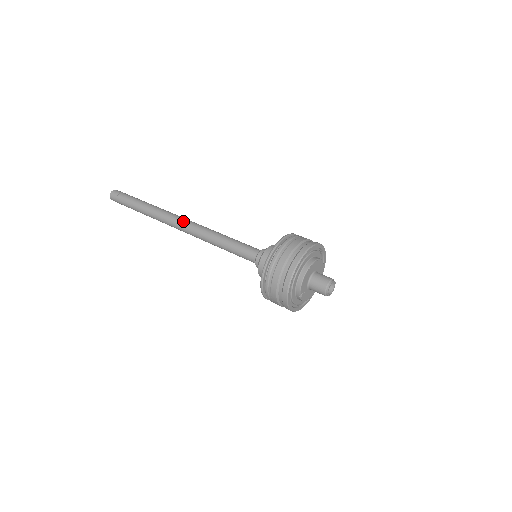
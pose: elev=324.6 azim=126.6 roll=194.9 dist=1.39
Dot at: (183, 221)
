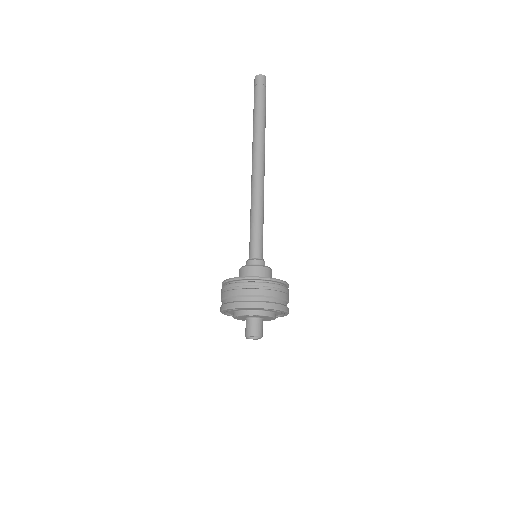
Dot at: (252, 170)
